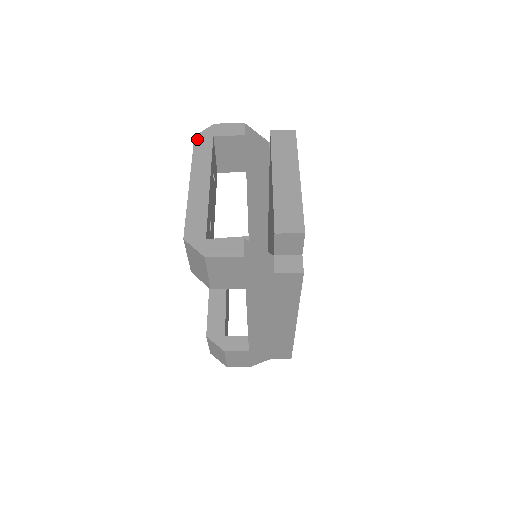
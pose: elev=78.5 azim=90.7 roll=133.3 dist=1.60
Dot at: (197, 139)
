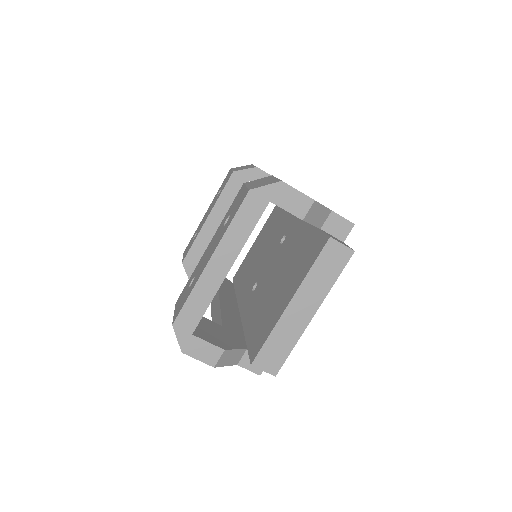
Dot at: (250, 197)
